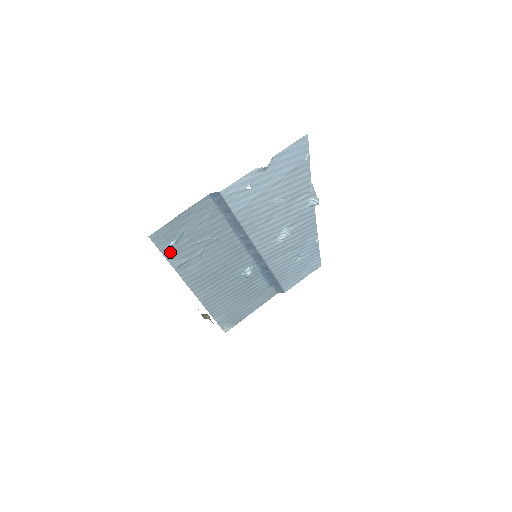
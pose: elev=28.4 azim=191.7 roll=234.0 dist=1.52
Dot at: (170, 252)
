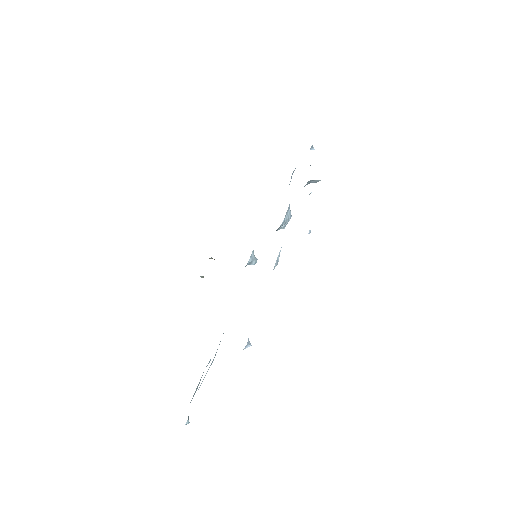
Dot at: occluded
